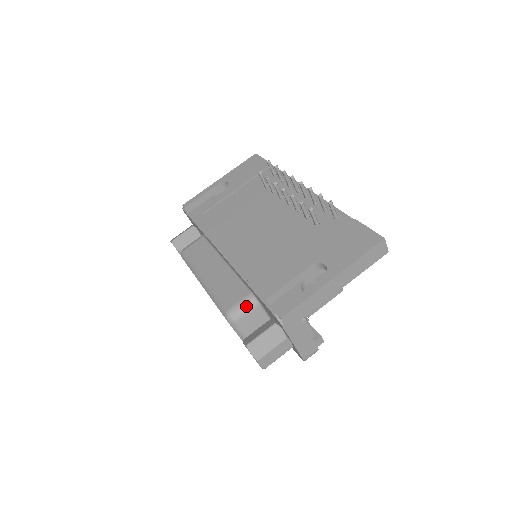
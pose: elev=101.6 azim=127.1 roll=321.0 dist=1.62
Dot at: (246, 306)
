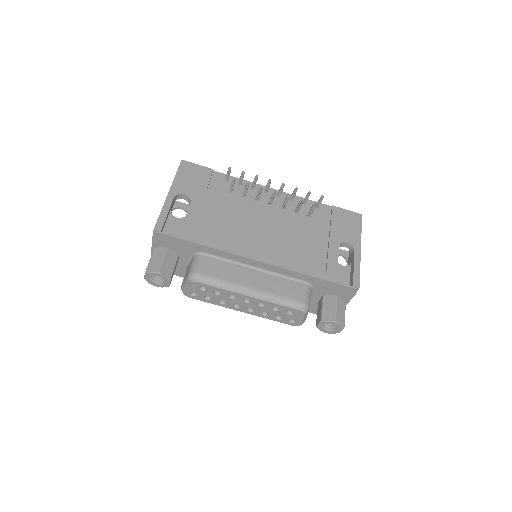
Dot at: (310, 294)
